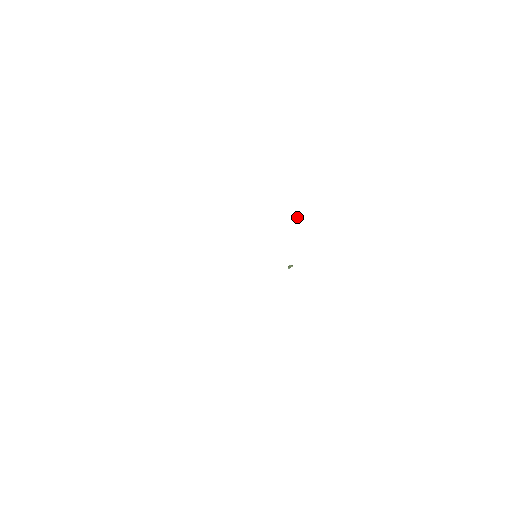
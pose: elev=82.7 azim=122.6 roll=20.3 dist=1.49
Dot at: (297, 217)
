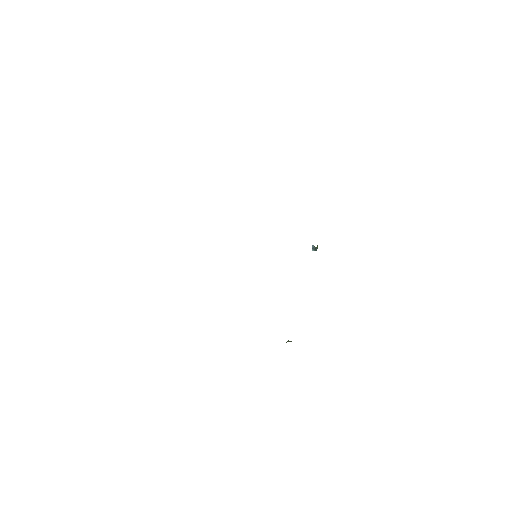
Dot at: (312, 246)
